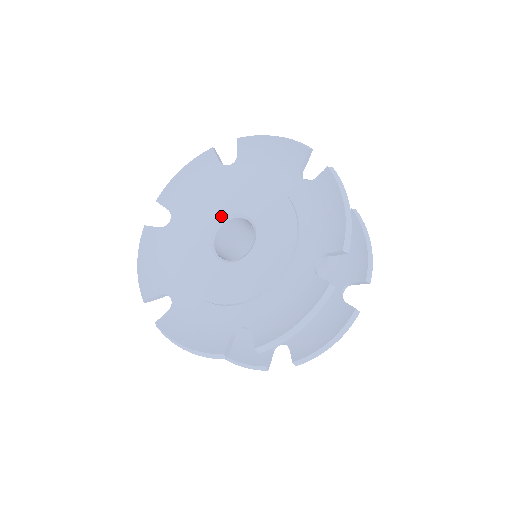
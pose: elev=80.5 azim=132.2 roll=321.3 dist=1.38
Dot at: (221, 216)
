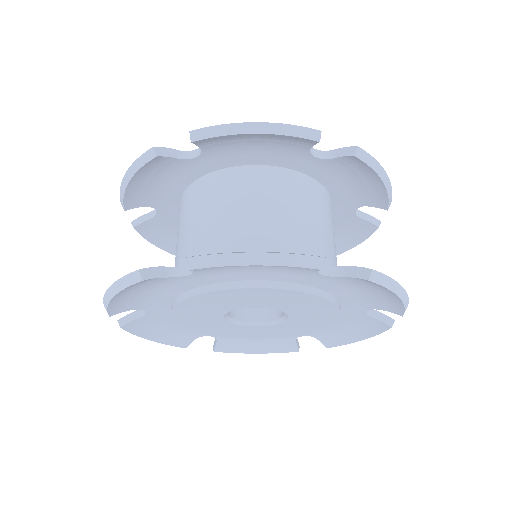
Dot at: (261, 306)
